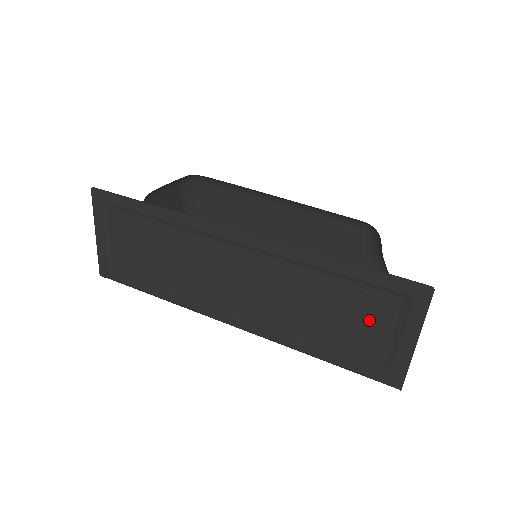
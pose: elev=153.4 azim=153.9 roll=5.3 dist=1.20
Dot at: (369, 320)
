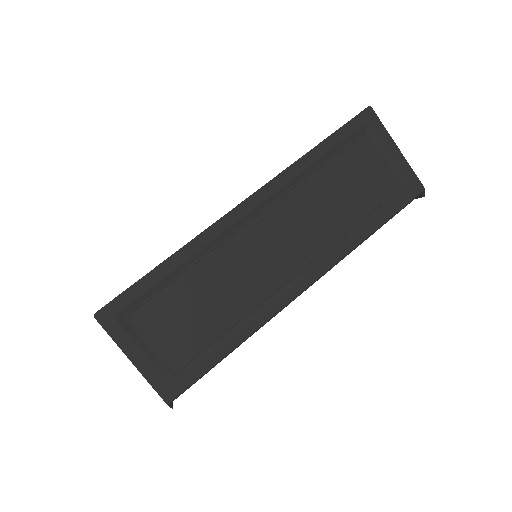
Dot at: (367, 165)
